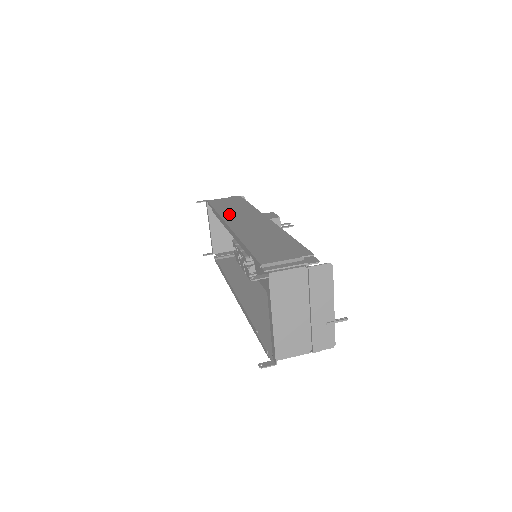
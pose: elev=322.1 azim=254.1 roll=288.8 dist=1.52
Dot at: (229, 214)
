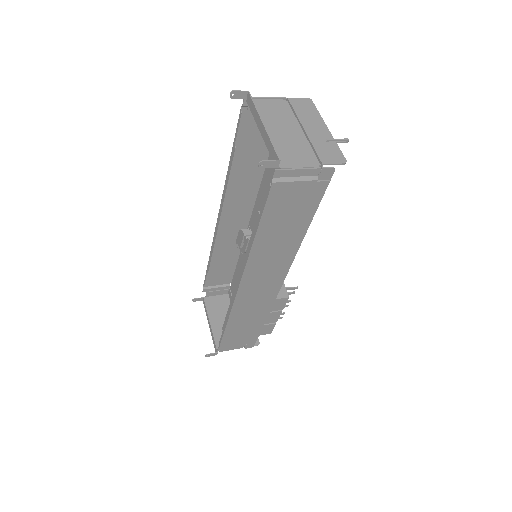
Dot at: (222, 240)
